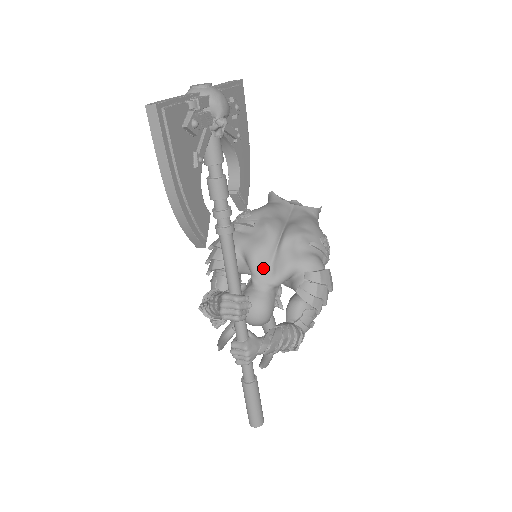
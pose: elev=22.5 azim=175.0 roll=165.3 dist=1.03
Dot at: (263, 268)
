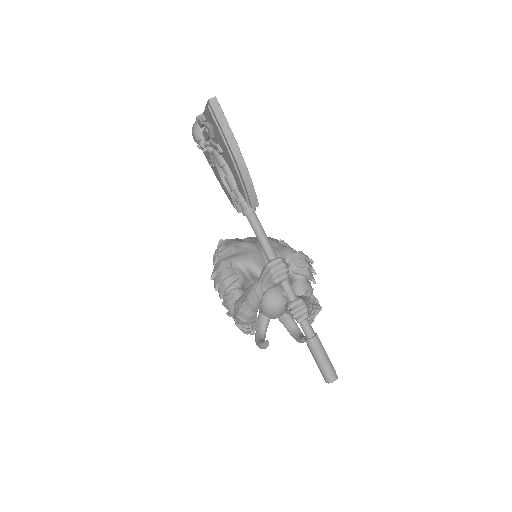
Dot at: (263, 266)
